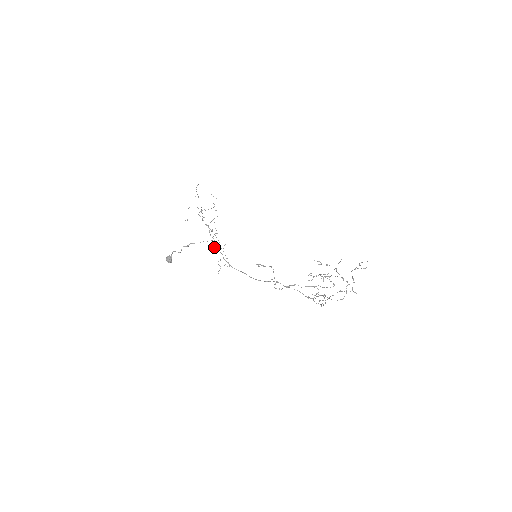
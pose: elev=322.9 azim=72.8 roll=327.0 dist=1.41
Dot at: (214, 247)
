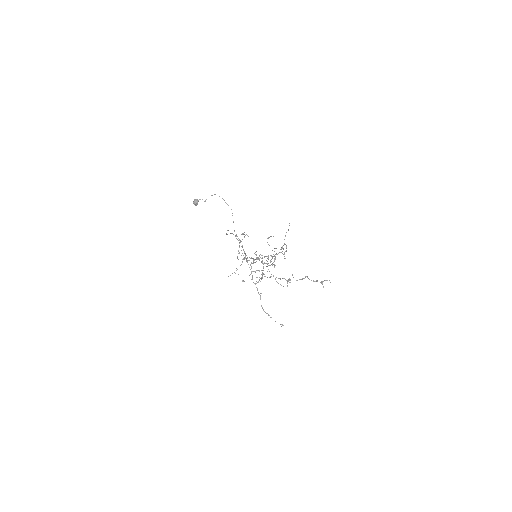
Dot at: occluded
